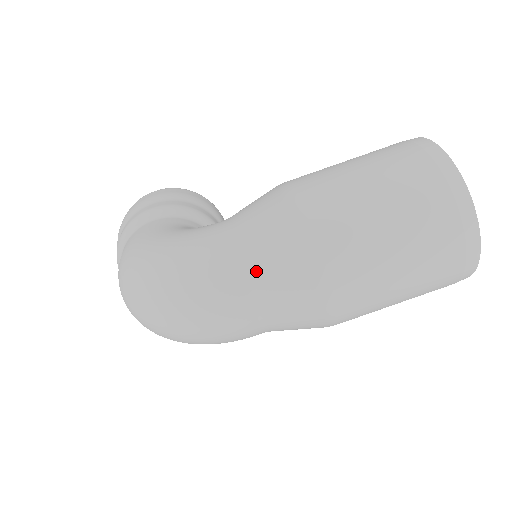
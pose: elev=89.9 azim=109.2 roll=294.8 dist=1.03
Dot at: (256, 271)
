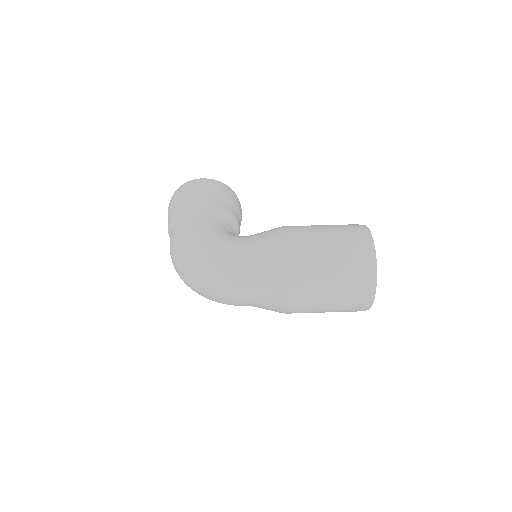
Dot at: (255, 283)
